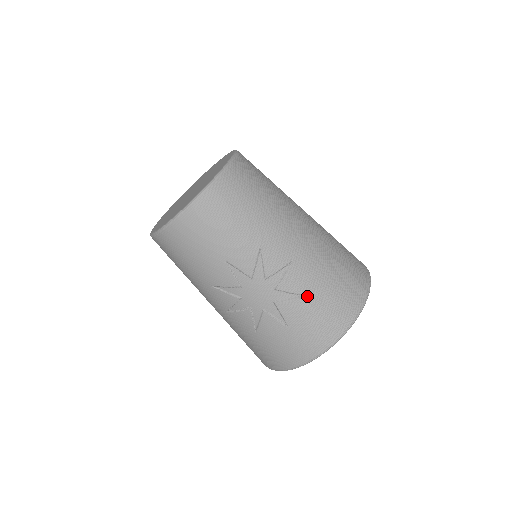
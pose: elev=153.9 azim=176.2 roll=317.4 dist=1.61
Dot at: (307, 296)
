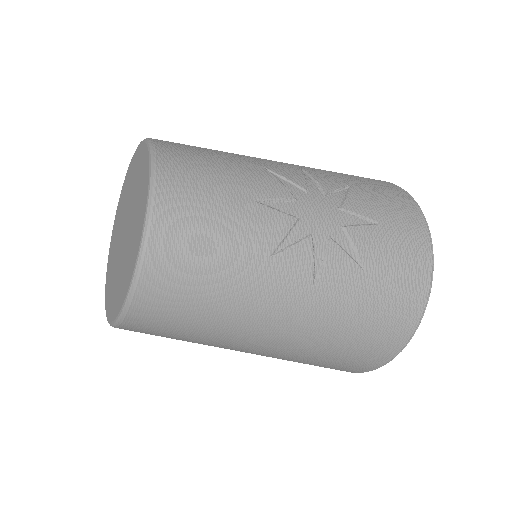
Dot at: (351, 185)
